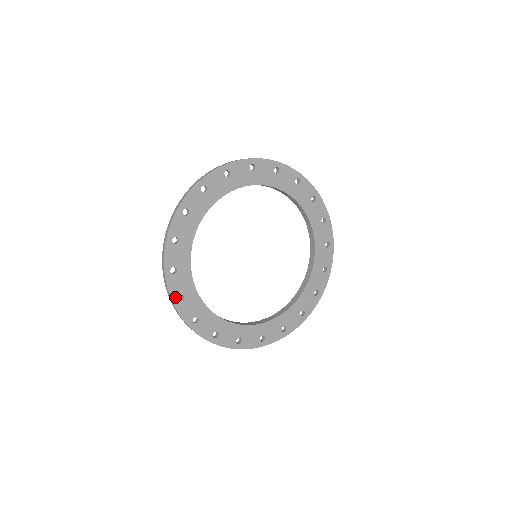
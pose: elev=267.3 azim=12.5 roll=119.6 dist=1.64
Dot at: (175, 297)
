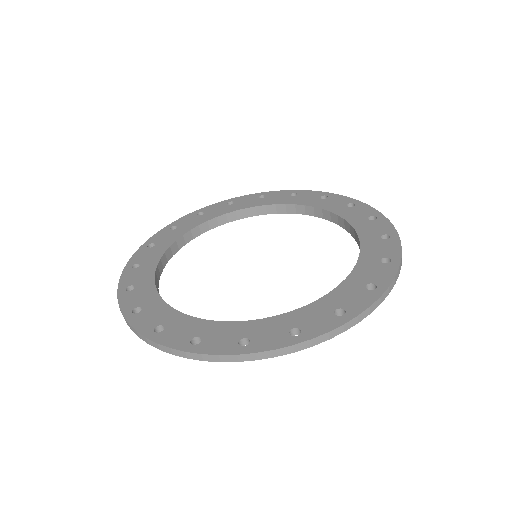
Dot at: (149, 243)
